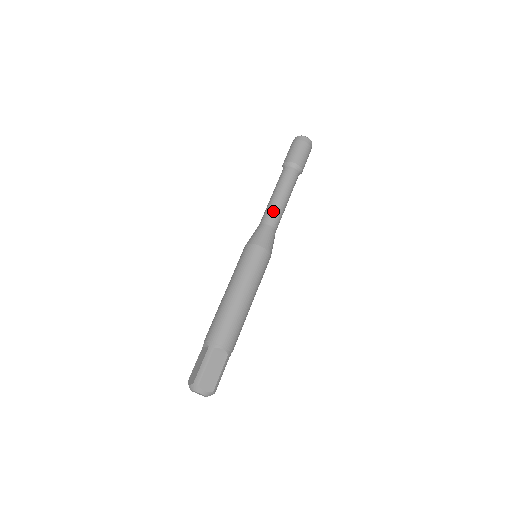
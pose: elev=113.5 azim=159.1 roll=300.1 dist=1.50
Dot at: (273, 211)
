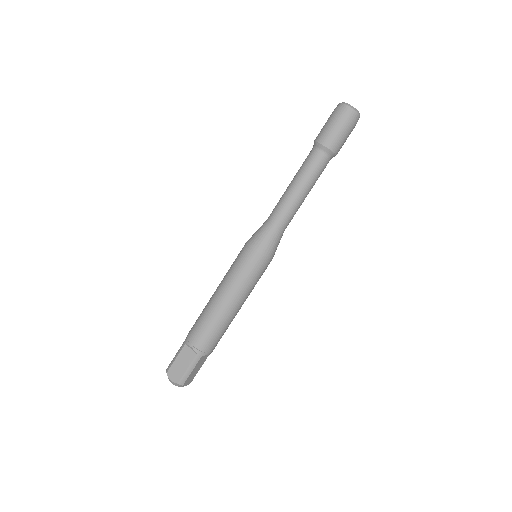
Dot at: (278, 205)
